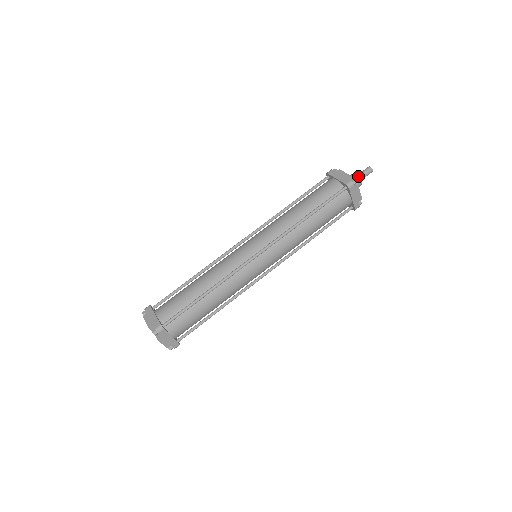
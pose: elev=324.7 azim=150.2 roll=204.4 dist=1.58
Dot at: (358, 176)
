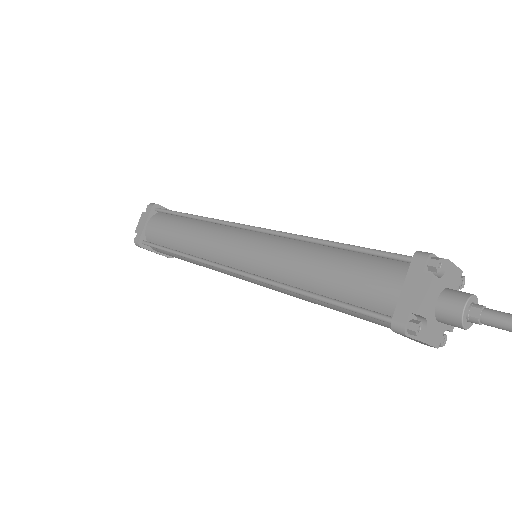
Dot at: (461, 317)
